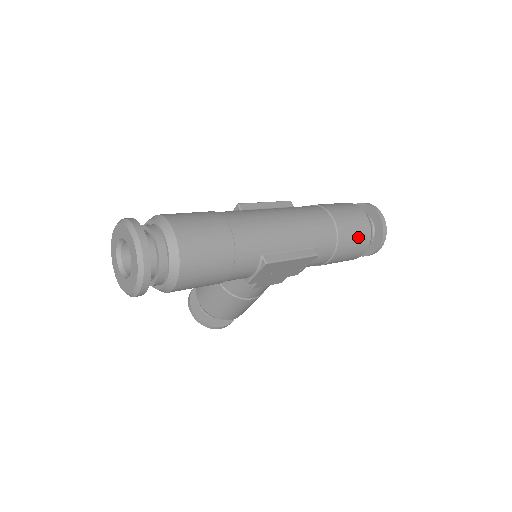
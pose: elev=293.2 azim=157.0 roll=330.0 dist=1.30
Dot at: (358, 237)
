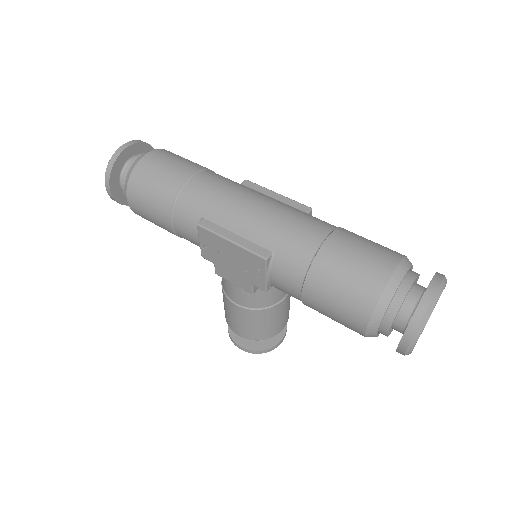
Dot at: (351, 283)
